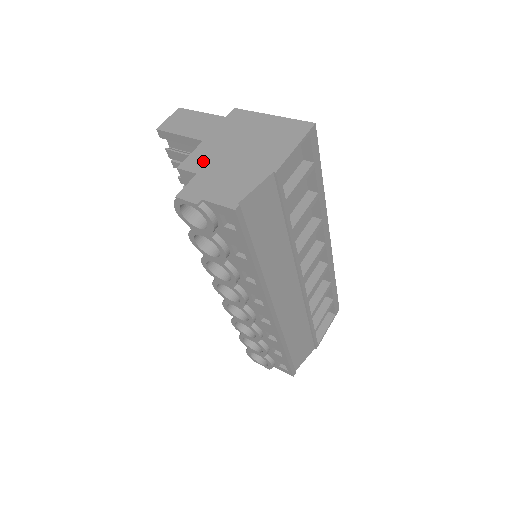
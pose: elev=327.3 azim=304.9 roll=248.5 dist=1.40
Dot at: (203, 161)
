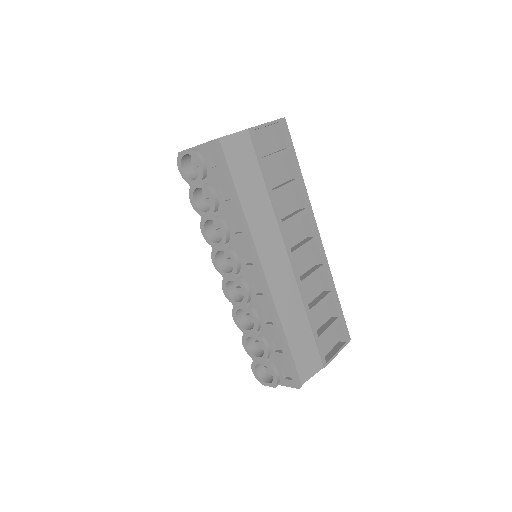
Dot at: occluded
